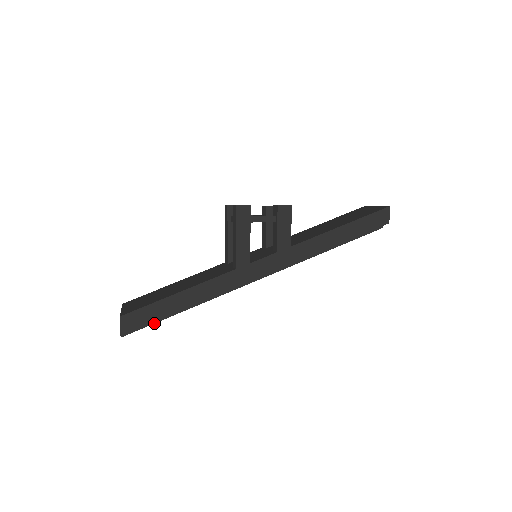
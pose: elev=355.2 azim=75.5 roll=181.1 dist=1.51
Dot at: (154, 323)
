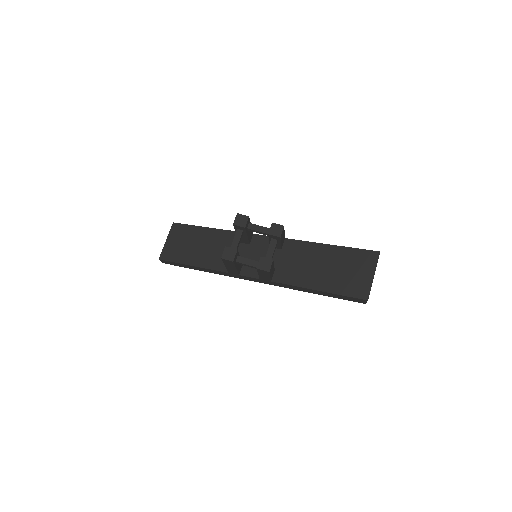
Dot at: occluded
